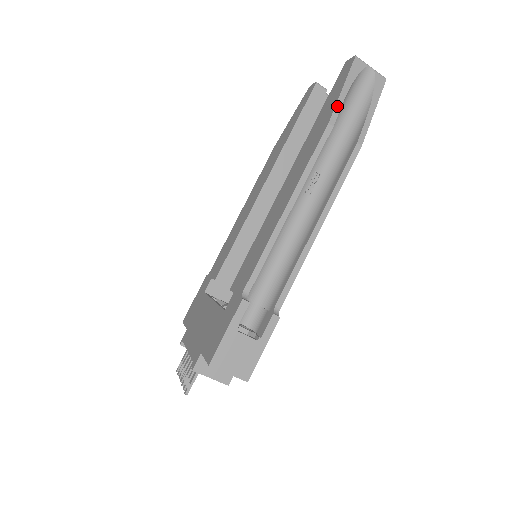
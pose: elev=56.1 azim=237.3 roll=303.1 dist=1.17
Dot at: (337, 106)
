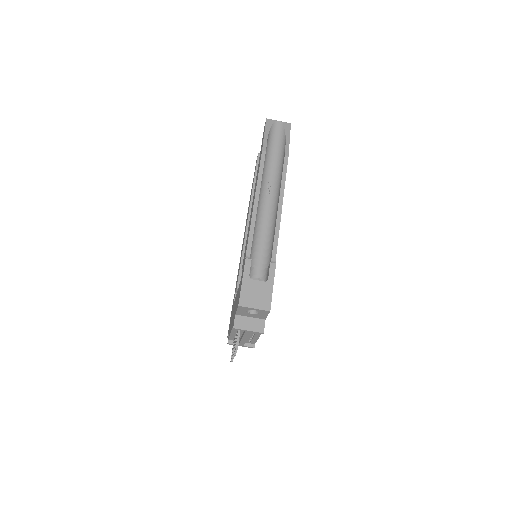
Dot at: (264, 142)
